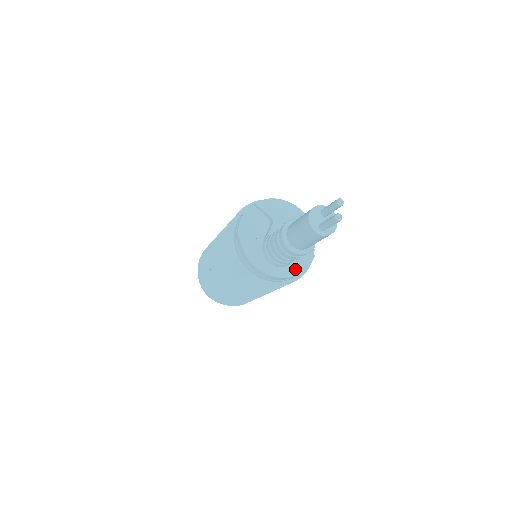
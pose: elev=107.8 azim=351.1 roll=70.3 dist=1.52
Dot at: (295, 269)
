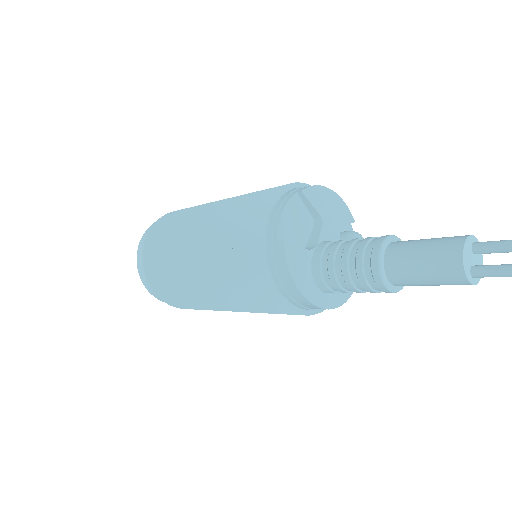
Dot at: (342, 296)
